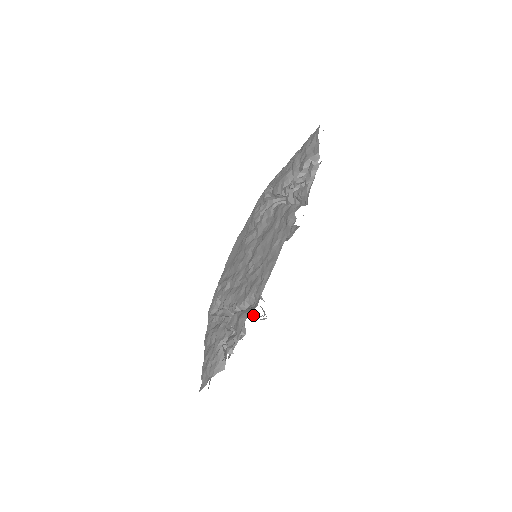
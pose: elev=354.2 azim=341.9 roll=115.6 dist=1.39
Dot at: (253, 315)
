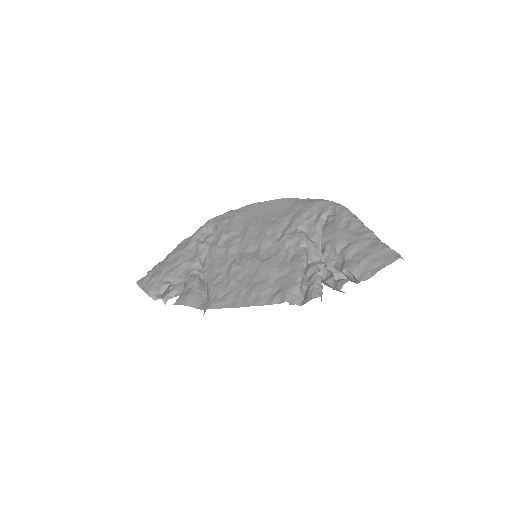
Dot at: occluded
